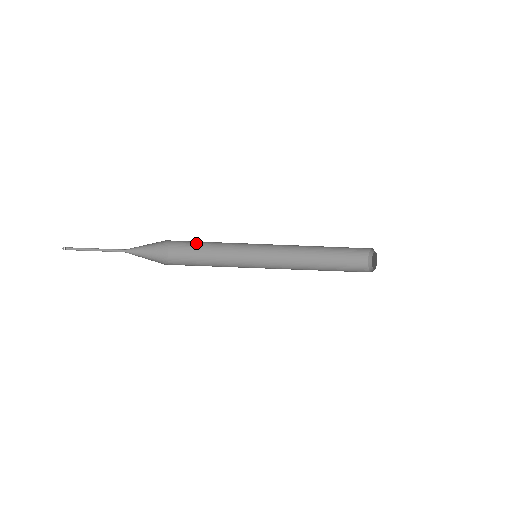
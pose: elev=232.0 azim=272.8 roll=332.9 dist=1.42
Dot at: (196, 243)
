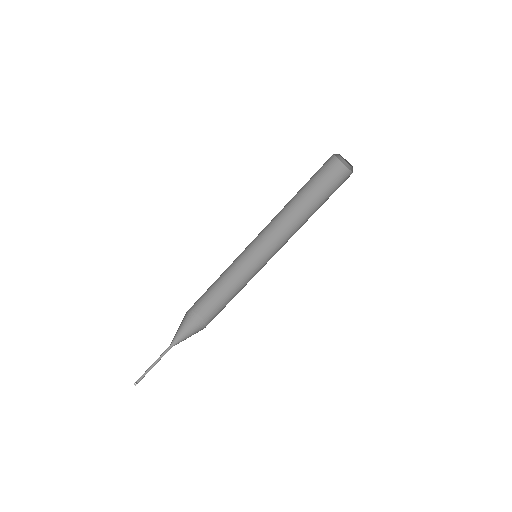
Dot at: (220, 299)
